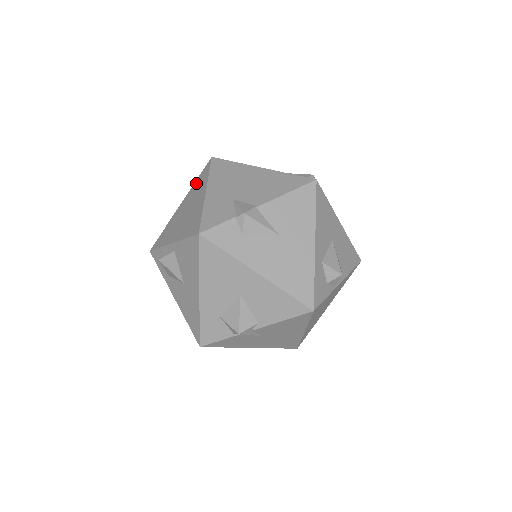
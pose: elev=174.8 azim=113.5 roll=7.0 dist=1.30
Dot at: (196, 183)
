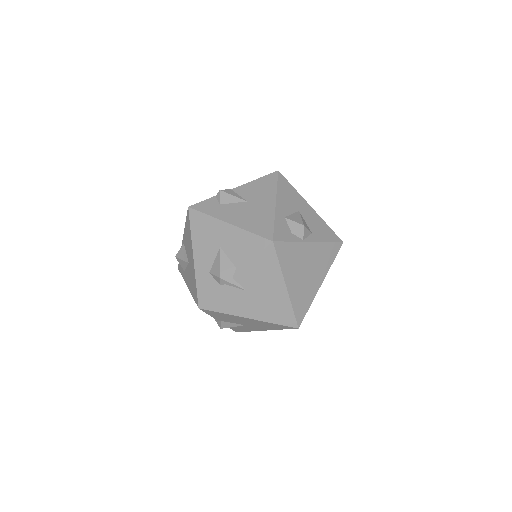
Dot at: occluded
